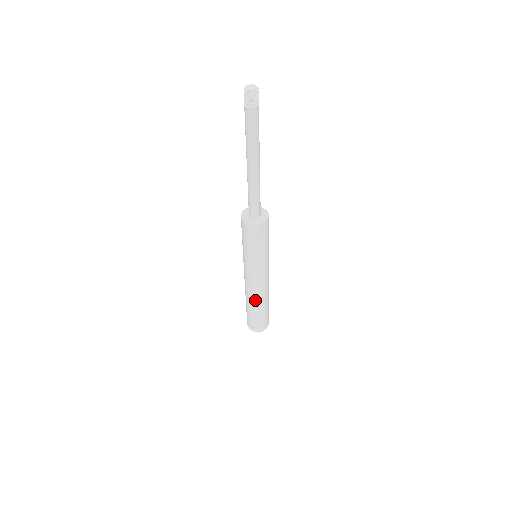
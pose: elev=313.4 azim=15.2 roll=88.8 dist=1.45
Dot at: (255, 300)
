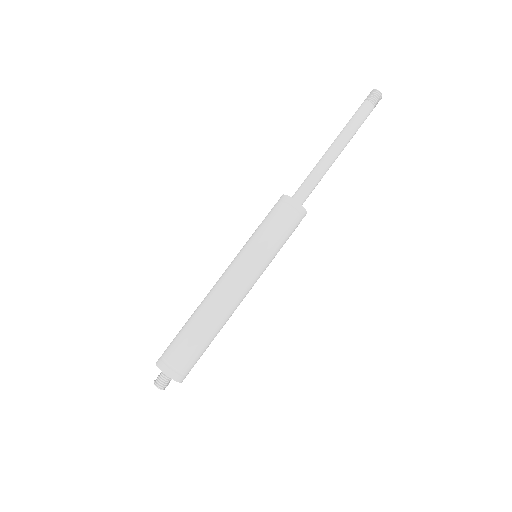
Dot at: (225, 319)
